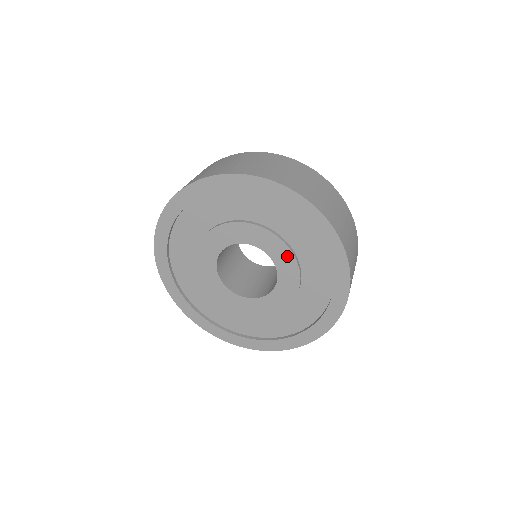
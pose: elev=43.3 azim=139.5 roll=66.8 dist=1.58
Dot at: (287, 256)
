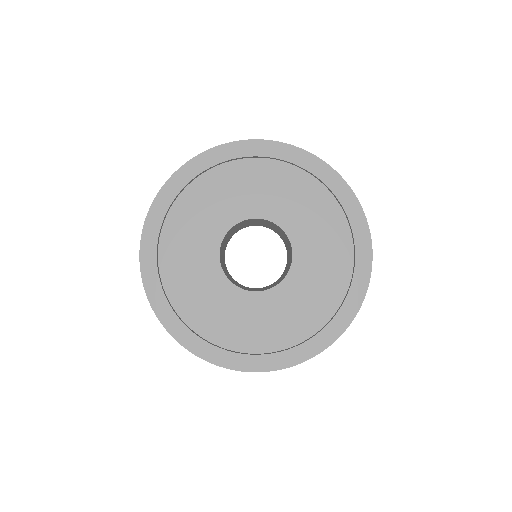
Dot at: (309, 270)
